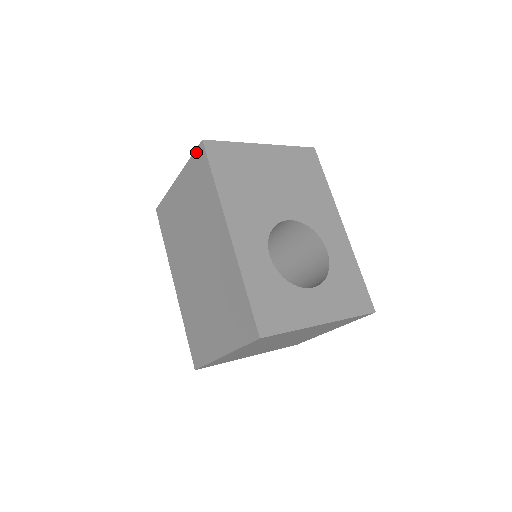
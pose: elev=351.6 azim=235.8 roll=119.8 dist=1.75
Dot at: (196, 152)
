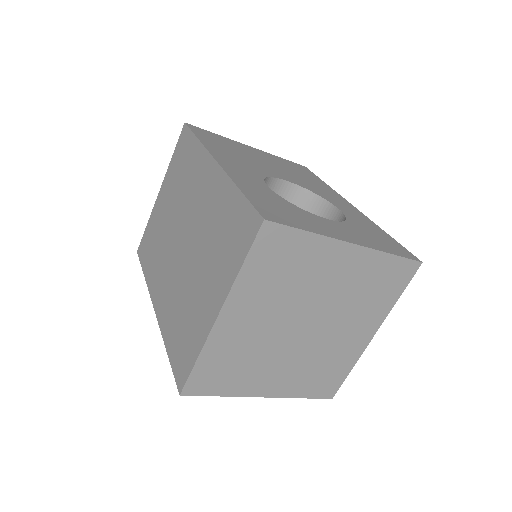
Dot at: (179, 140)
